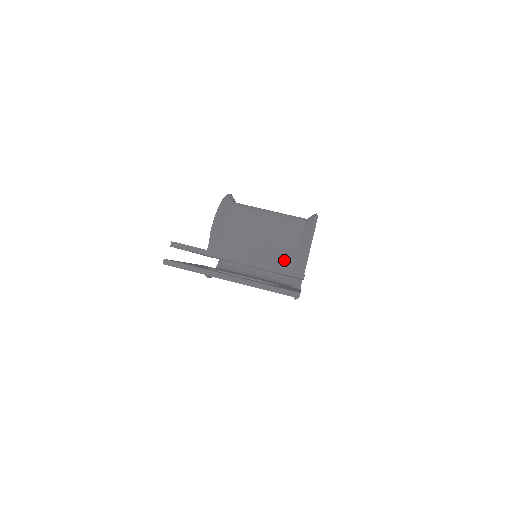
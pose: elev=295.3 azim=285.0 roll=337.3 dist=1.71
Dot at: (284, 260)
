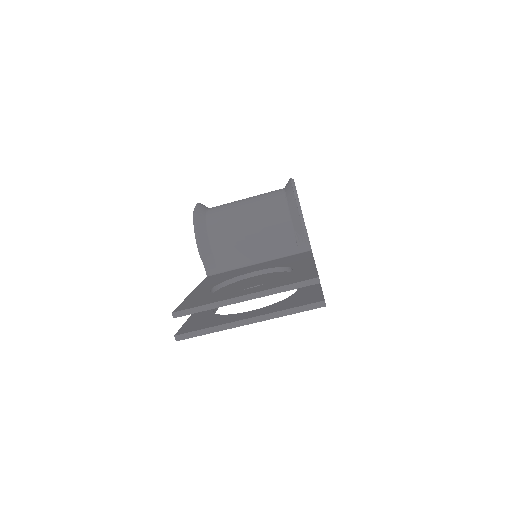
Dot at: (285, 245)
